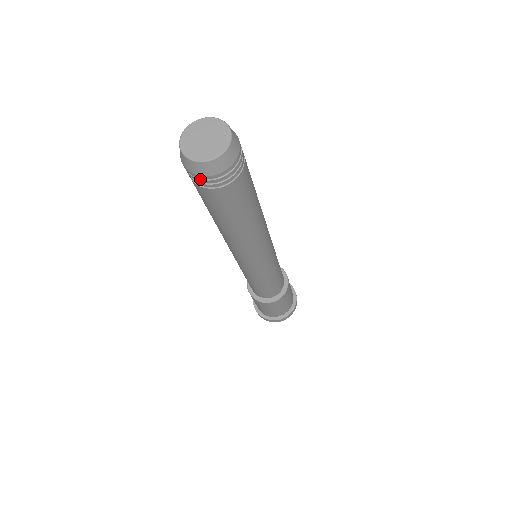
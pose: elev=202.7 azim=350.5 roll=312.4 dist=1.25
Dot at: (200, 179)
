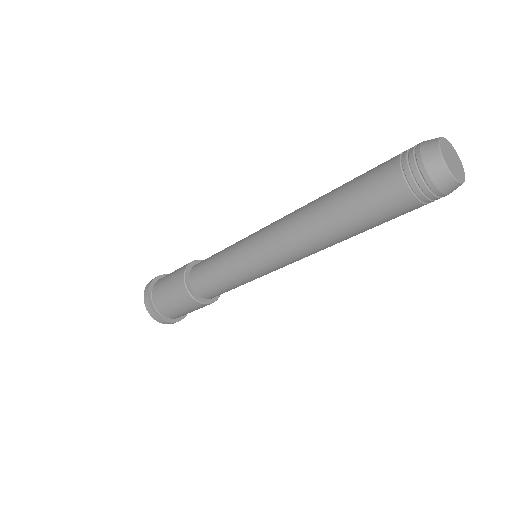
Dot at: (437, 197)
